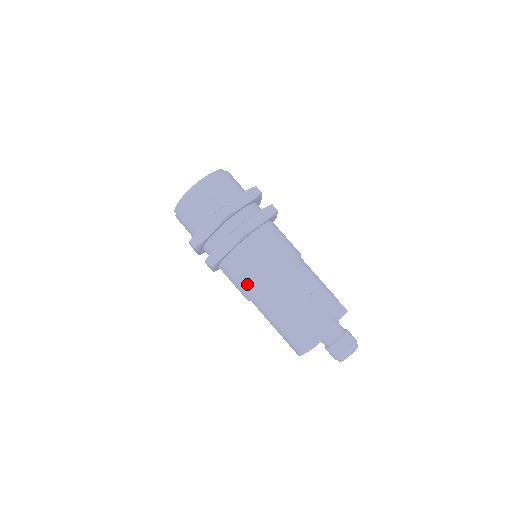
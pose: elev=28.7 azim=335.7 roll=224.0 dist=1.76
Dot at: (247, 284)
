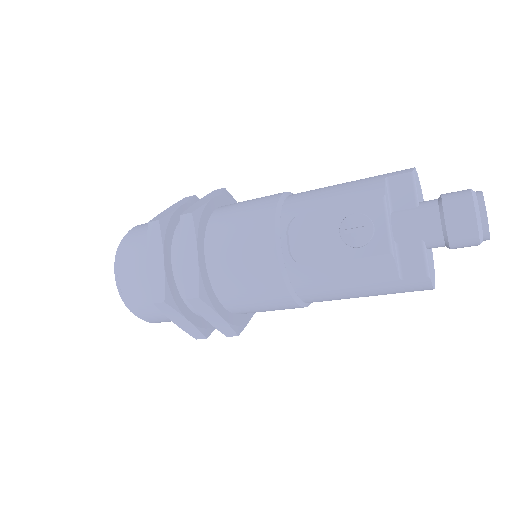
Dot at: (281, 309)
